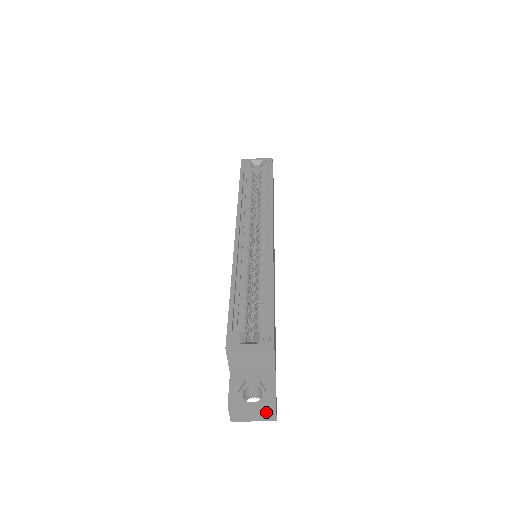
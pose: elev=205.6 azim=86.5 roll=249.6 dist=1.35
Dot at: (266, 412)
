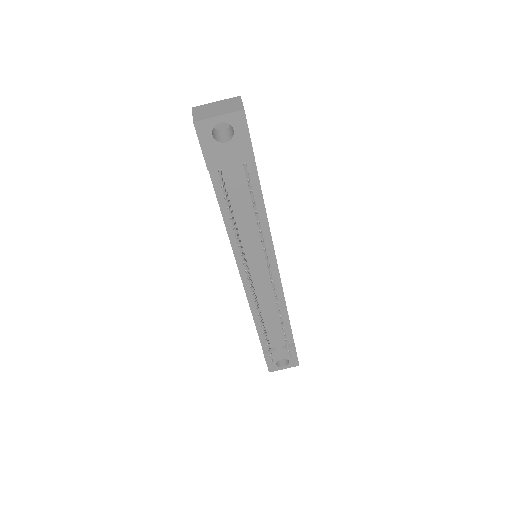
Dot at: (231, 104)
